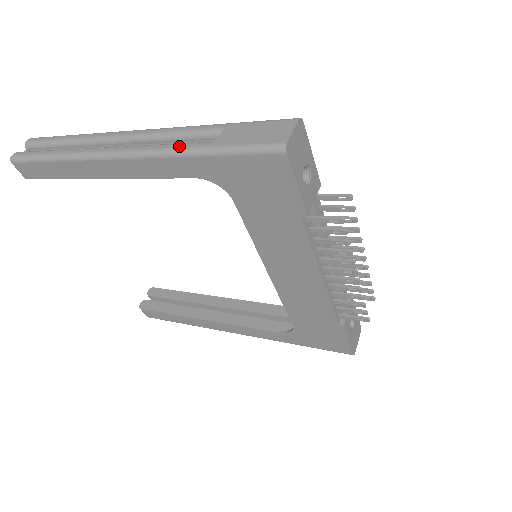
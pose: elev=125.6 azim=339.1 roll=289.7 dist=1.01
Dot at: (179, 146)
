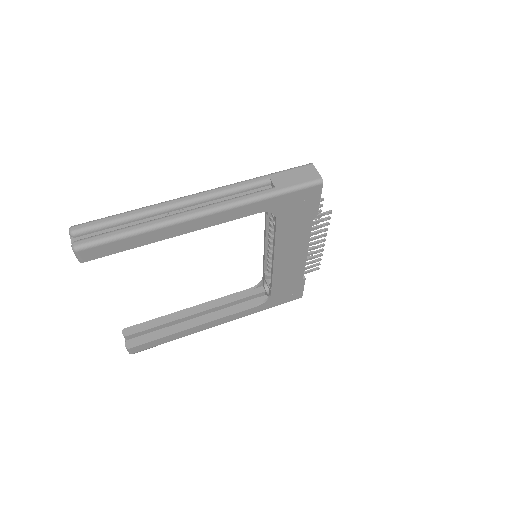
Dot at: (252, 196)
